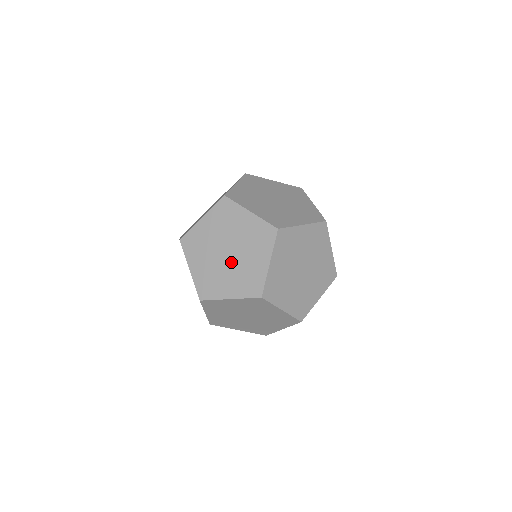
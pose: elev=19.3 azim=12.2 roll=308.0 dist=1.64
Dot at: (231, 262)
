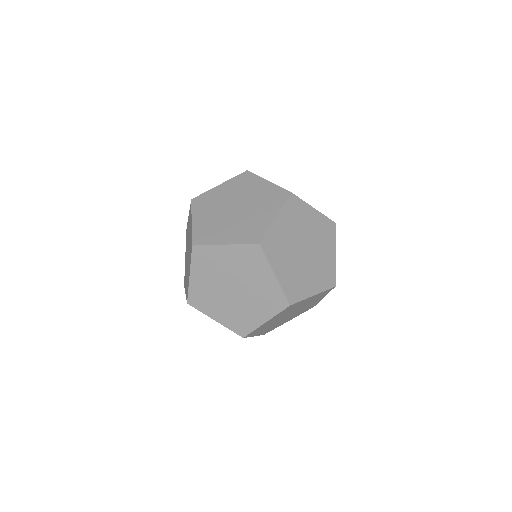
Dot at: (243, 294)
